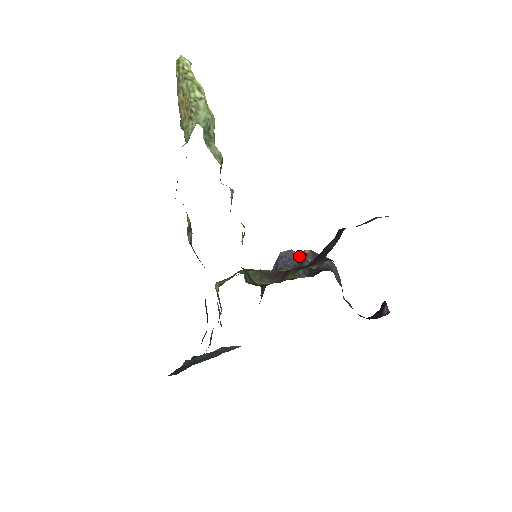
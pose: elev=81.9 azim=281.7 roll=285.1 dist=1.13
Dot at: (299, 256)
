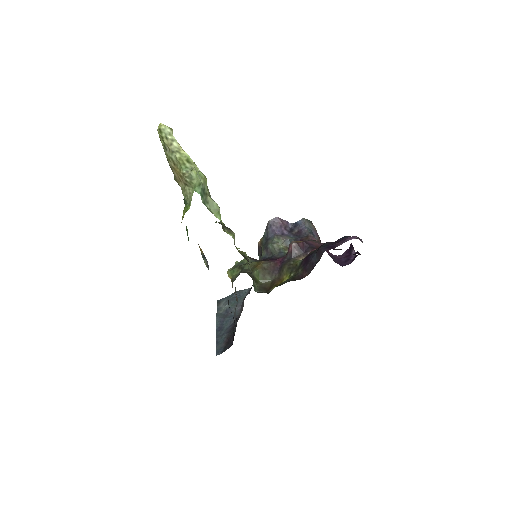
Dot at: (284, 222)
